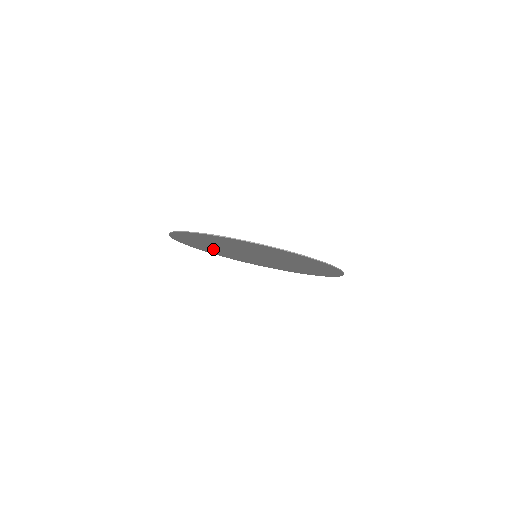
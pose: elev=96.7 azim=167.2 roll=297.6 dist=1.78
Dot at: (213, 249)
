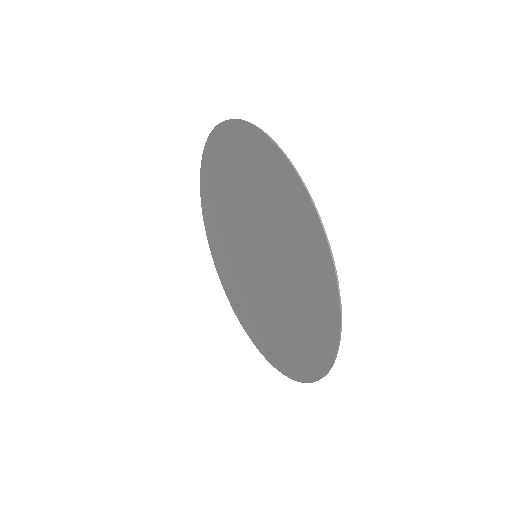
Dot at: (251, 306)
